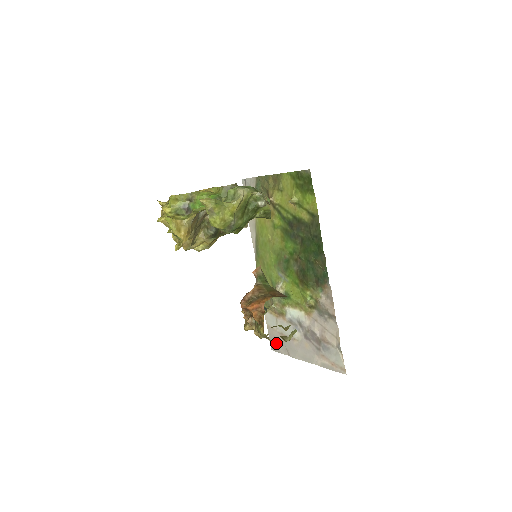
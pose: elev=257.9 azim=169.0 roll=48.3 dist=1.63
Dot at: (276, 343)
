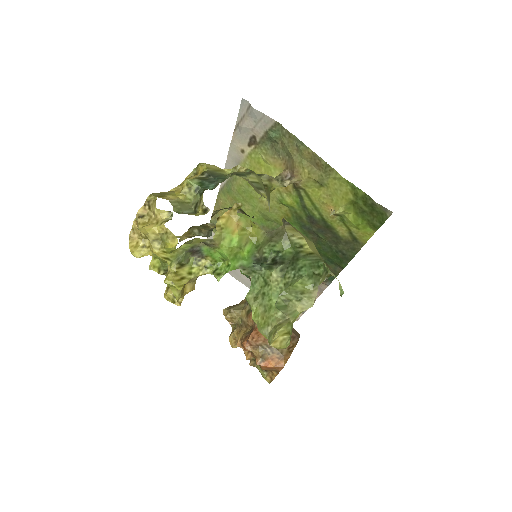
Dot at: occluded
